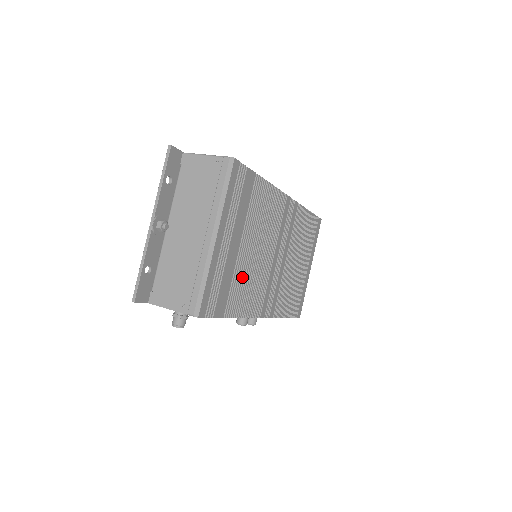
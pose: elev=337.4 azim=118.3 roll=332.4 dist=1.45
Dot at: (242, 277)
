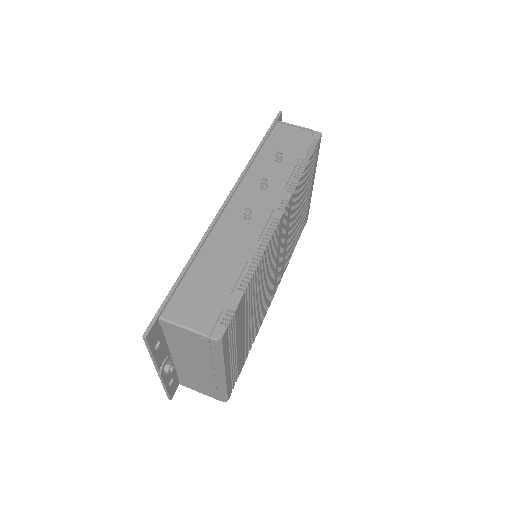
Dot at: (252, 329)
